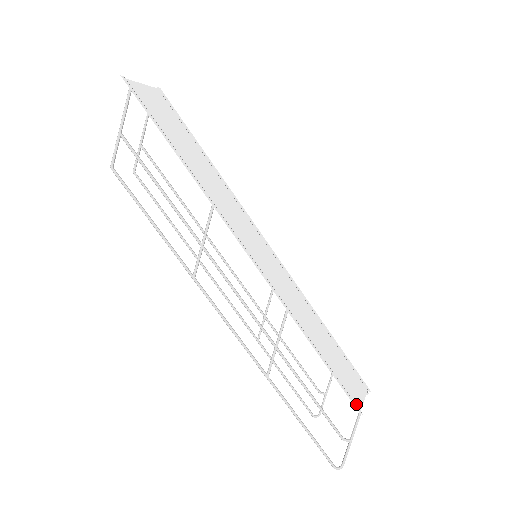
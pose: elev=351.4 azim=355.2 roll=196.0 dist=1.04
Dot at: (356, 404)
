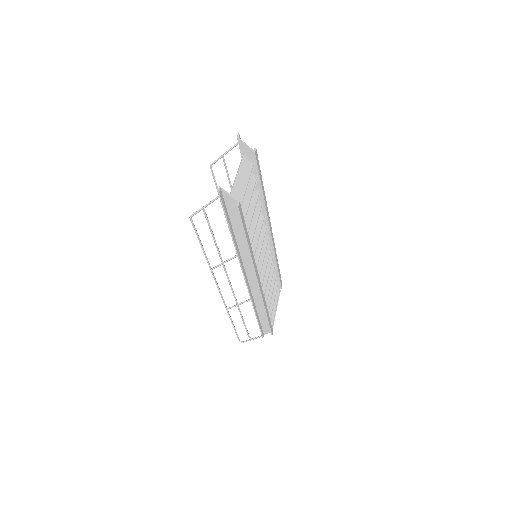
Dot at: (263, 332)
